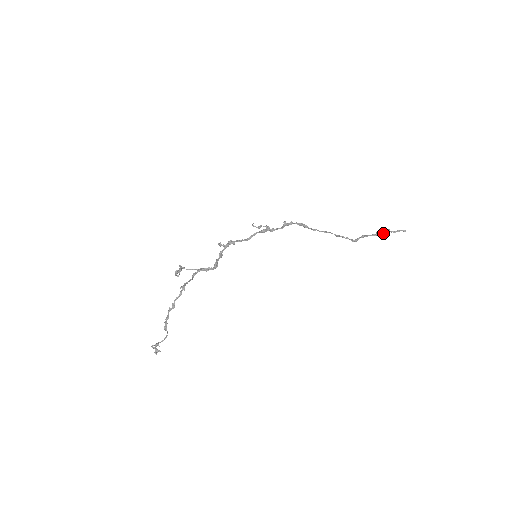
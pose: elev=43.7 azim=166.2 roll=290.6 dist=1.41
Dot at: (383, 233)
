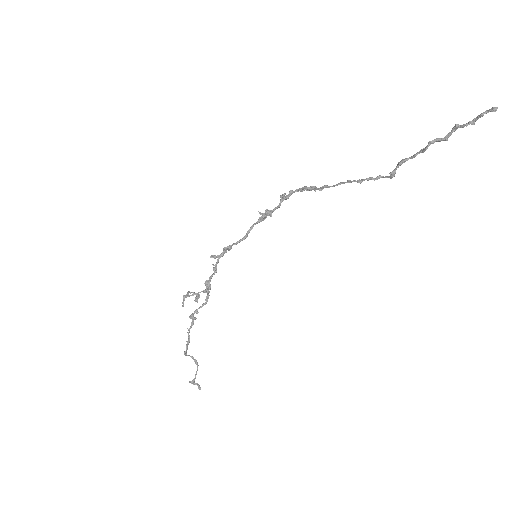
Dot at: (444, 137)
